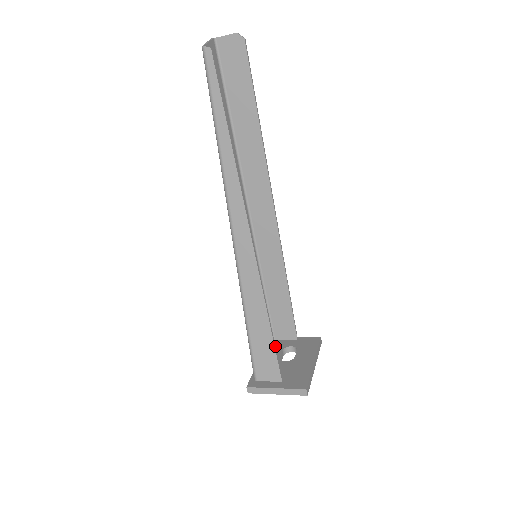
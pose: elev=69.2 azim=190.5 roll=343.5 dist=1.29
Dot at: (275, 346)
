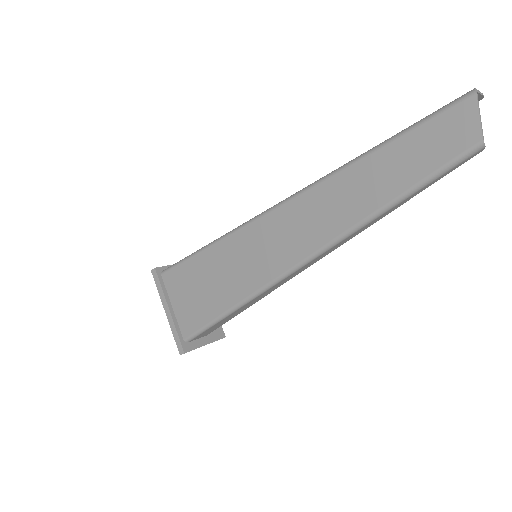
Dot at: occluded
